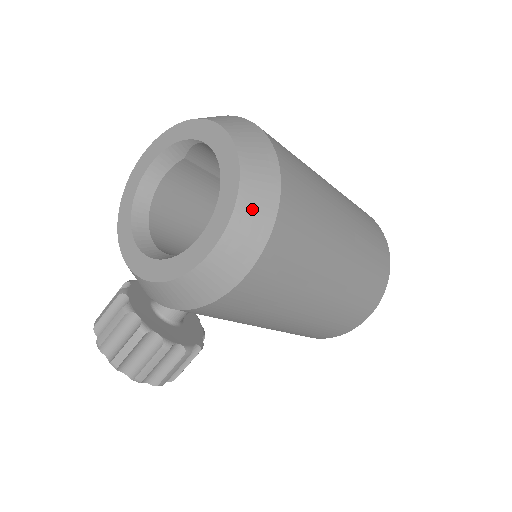
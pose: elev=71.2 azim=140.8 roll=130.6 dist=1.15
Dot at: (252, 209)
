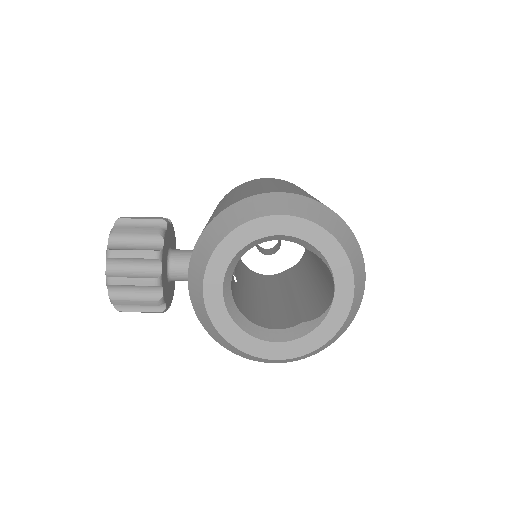
Dot at: (318, 350)
